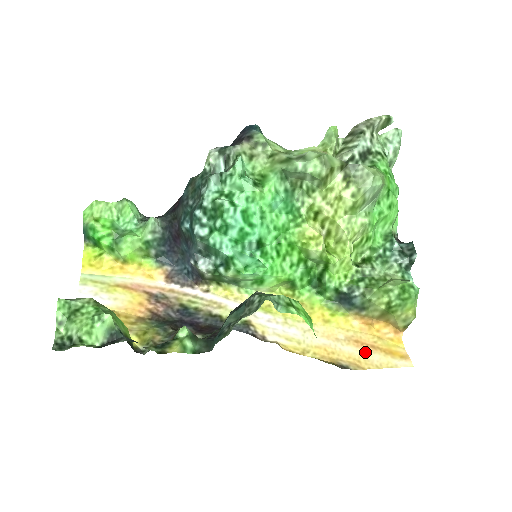
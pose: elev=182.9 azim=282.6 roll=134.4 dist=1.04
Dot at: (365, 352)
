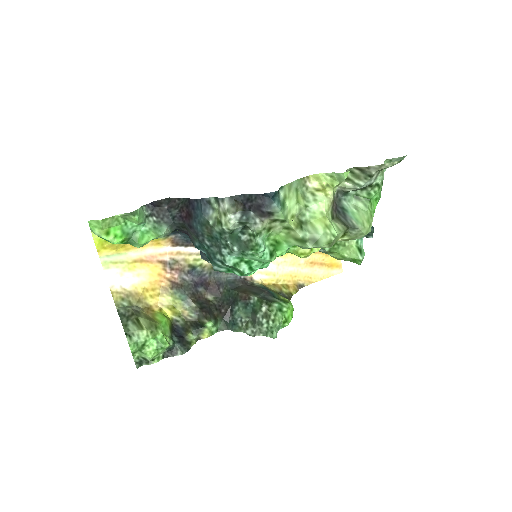
Dot at: (316, 270)
